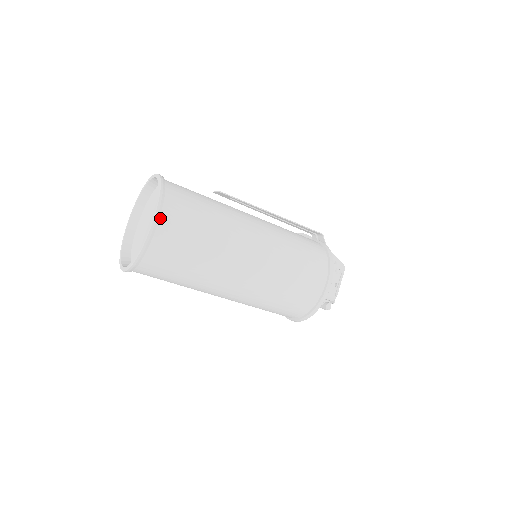
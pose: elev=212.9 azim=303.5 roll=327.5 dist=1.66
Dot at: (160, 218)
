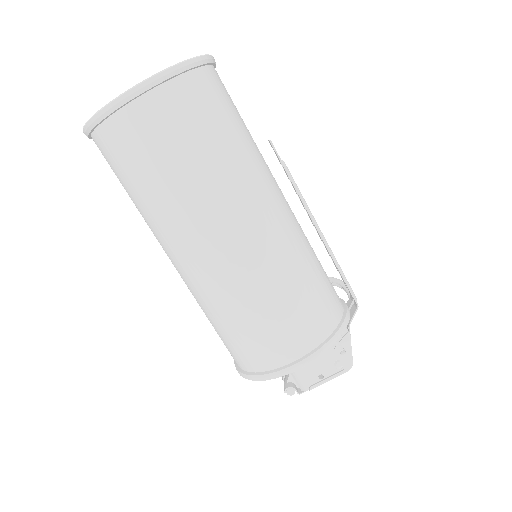
Dot at: (147, 94)
